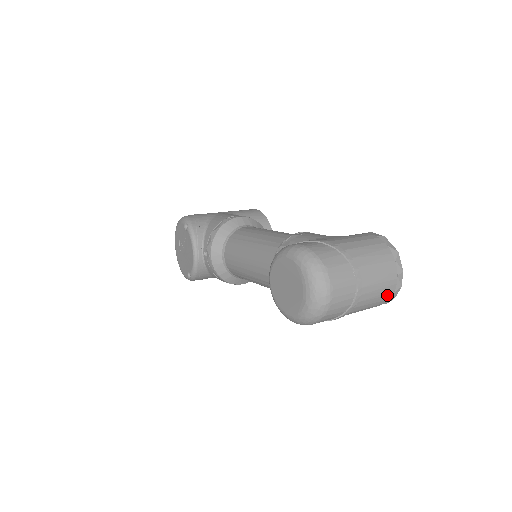
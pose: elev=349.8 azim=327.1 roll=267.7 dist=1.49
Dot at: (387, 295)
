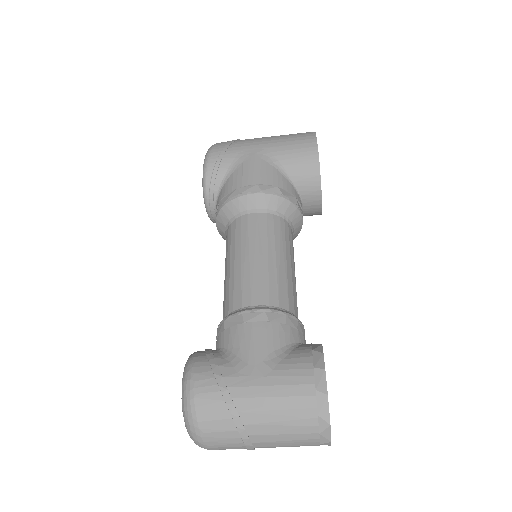
Dot at: occluded
